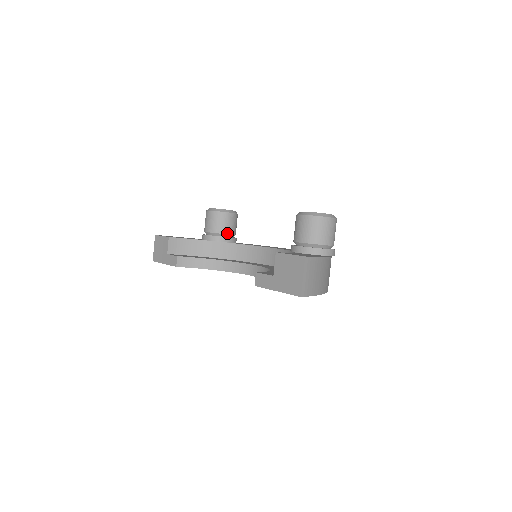
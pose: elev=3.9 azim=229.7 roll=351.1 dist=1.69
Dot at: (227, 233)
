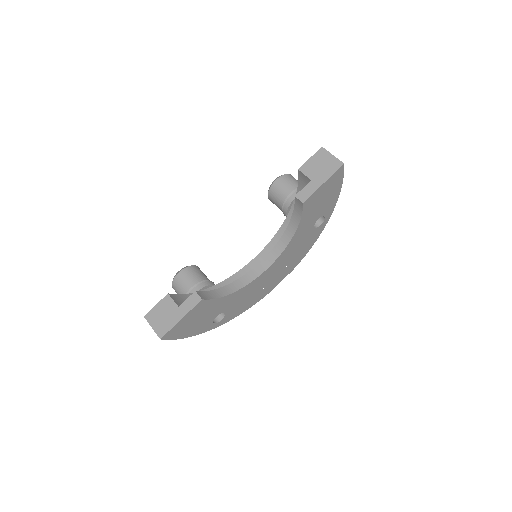
Dot at: (208, 280)
